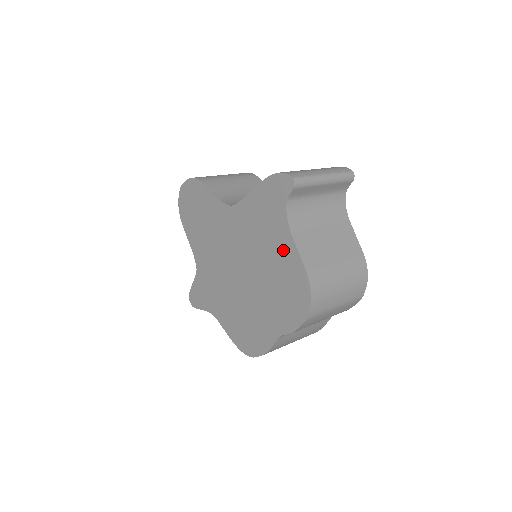
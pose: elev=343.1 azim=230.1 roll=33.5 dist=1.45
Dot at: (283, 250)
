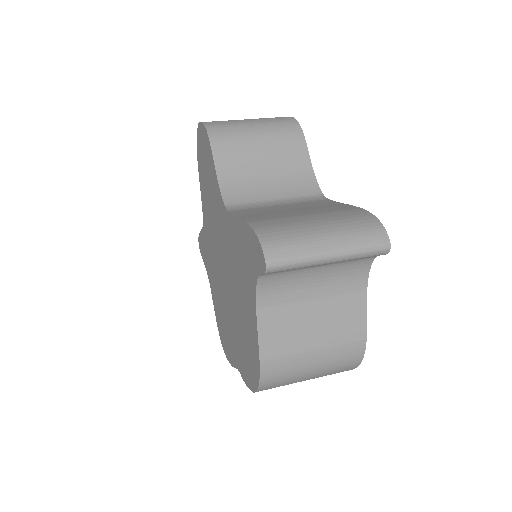
Dot at: (249, 314)
